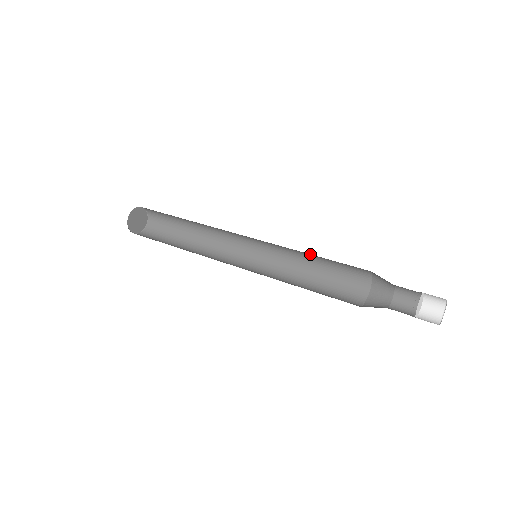
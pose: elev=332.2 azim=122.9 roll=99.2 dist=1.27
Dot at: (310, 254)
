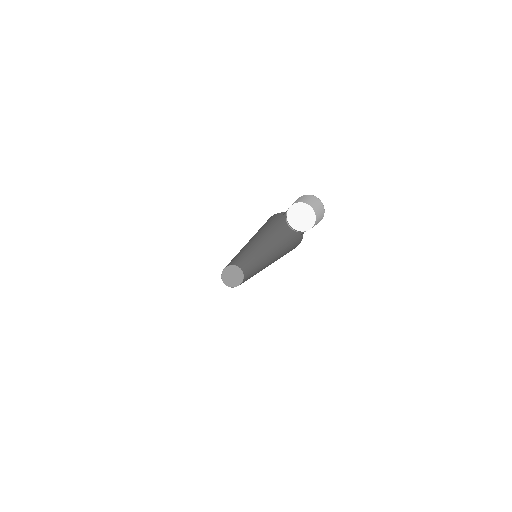
Dot at: (282, 238)
